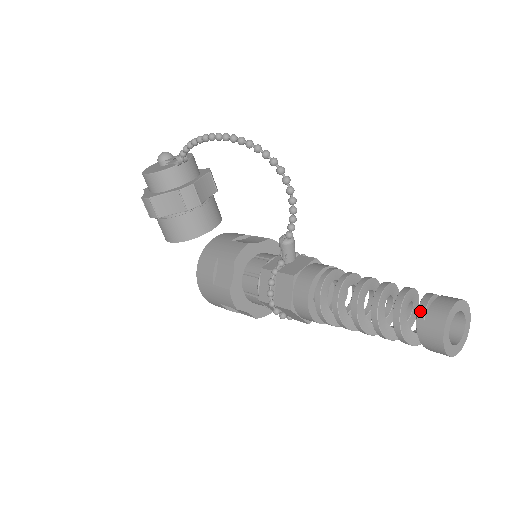
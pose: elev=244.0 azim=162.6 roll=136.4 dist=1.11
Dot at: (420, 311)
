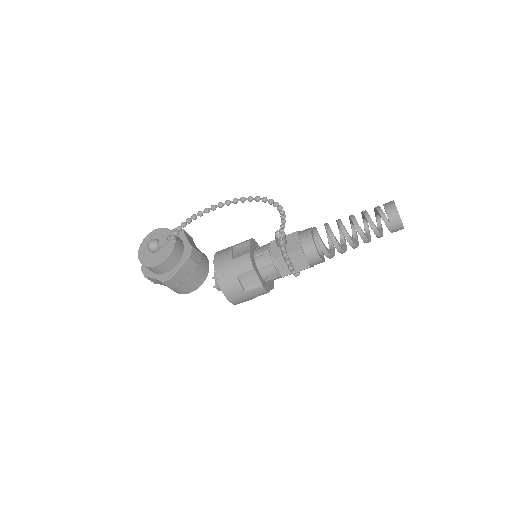
Dot at: (385, 220)
